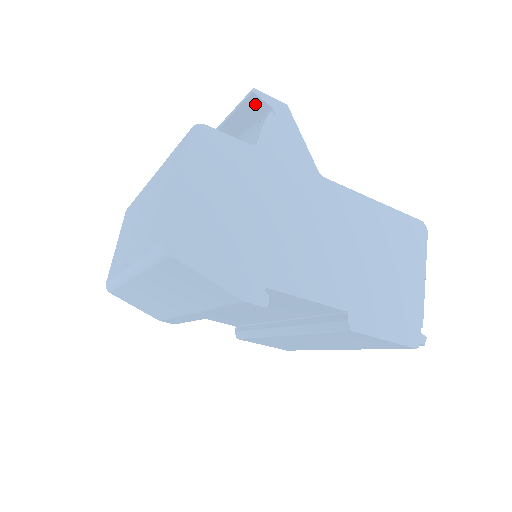
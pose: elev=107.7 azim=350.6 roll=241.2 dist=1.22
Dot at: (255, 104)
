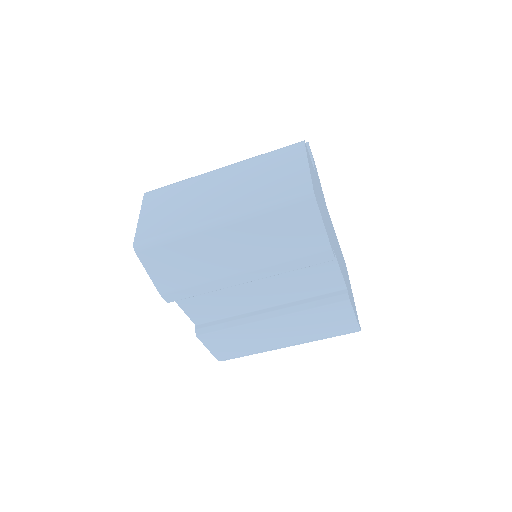
Dot at: occluded
